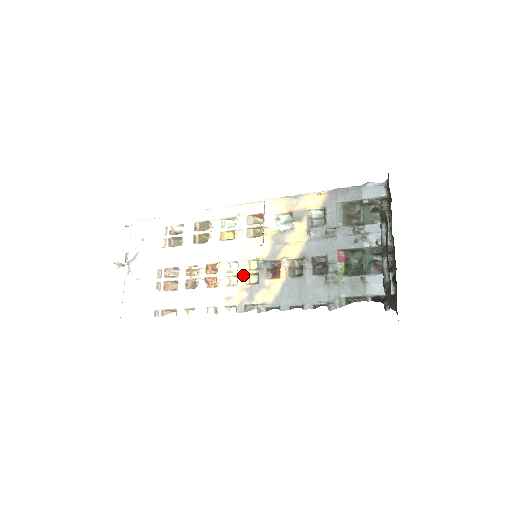
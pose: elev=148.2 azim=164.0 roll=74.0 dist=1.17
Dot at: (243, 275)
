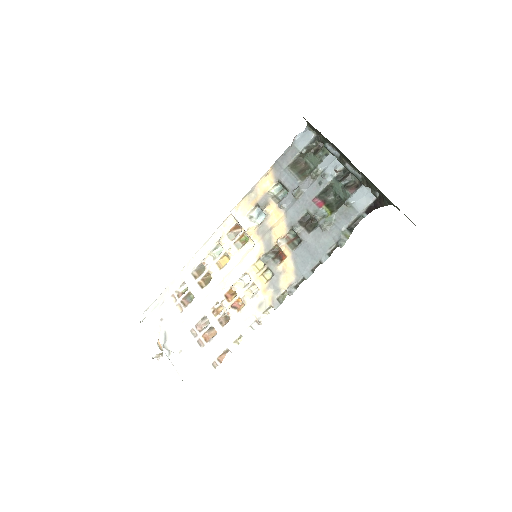
Dot at: (258, 279)
